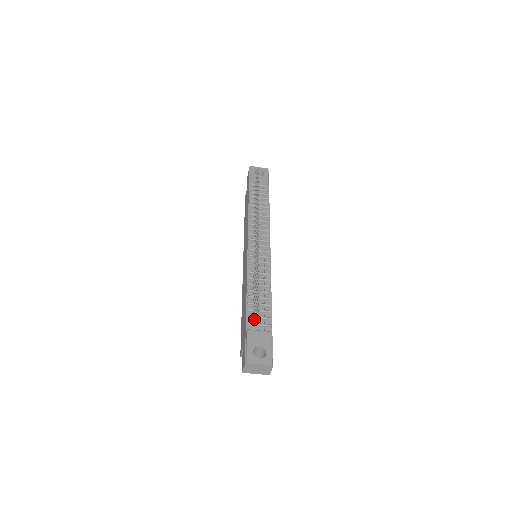
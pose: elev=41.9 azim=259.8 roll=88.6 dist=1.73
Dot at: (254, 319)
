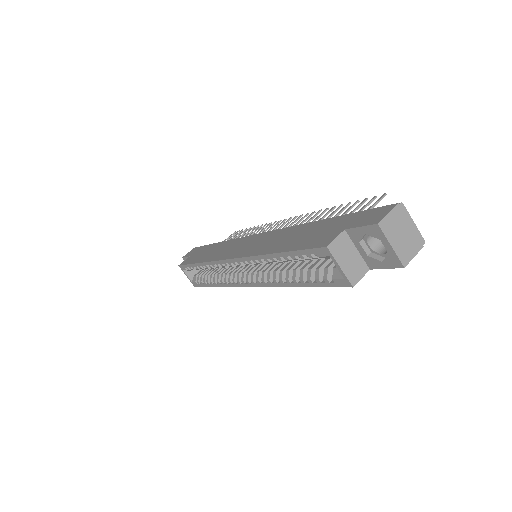
Dot at: occluded
